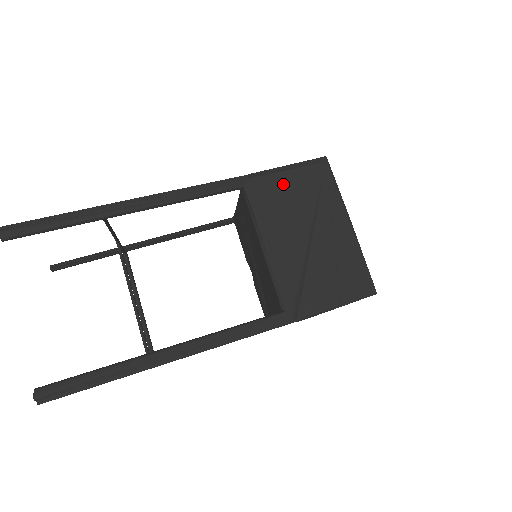
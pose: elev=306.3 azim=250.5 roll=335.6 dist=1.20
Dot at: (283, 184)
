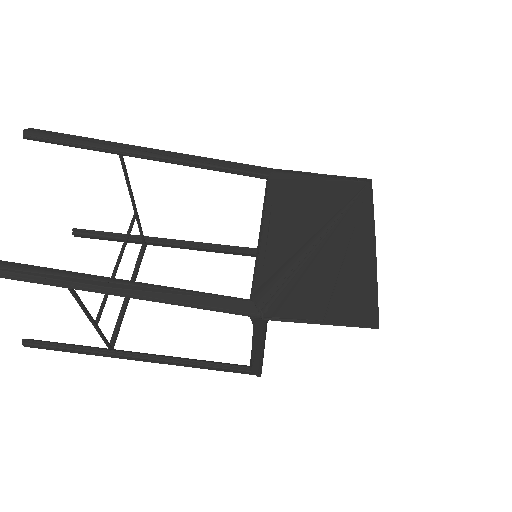
Dot at: (311, 186)
